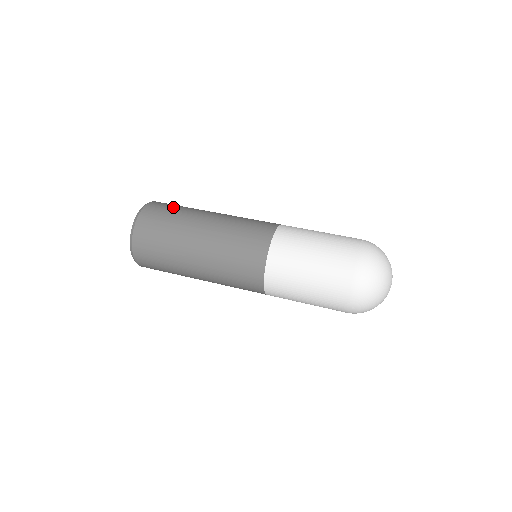
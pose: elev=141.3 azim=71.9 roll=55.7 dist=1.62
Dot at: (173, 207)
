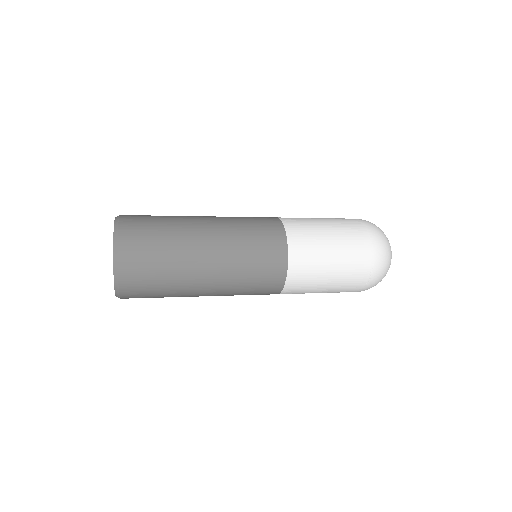
Dot at: occluded
